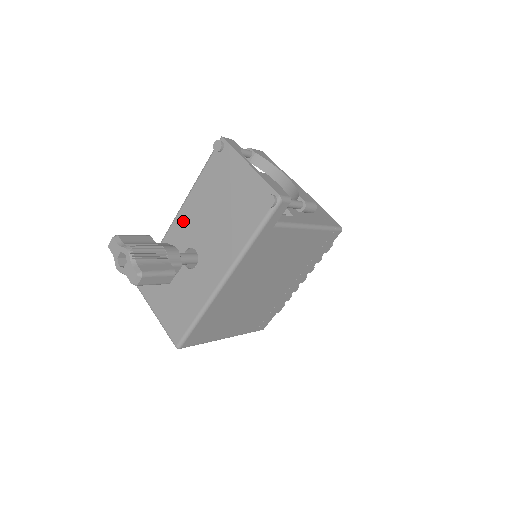
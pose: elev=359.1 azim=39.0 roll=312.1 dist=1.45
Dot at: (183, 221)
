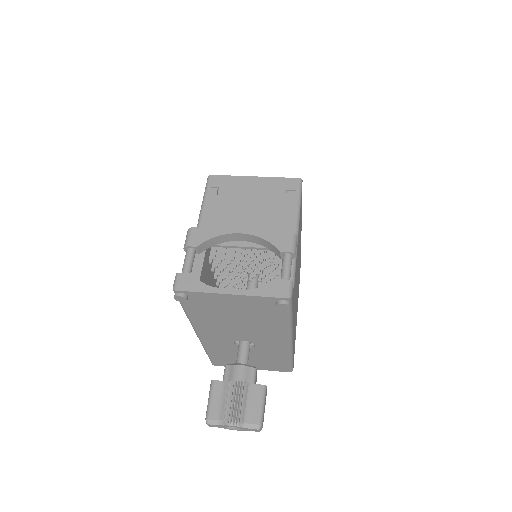
Dot at: (208, 335)
